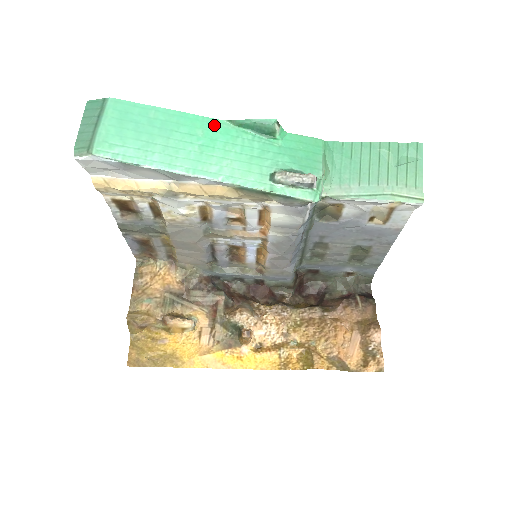
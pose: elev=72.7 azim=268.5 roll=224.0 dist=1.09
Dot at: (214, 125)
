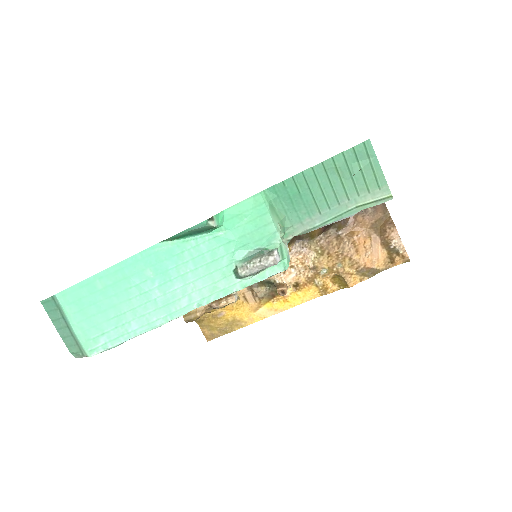
Dot at: (155, 255)
